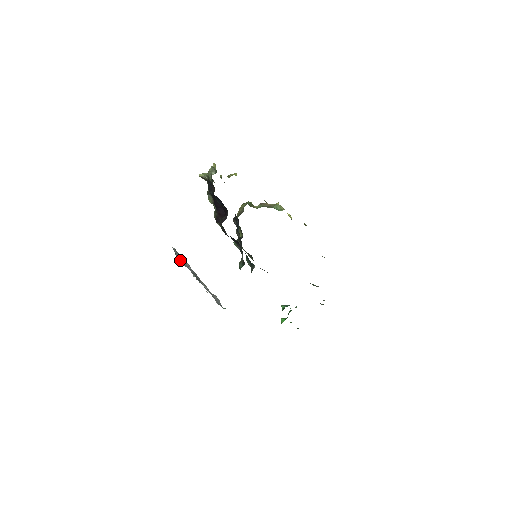
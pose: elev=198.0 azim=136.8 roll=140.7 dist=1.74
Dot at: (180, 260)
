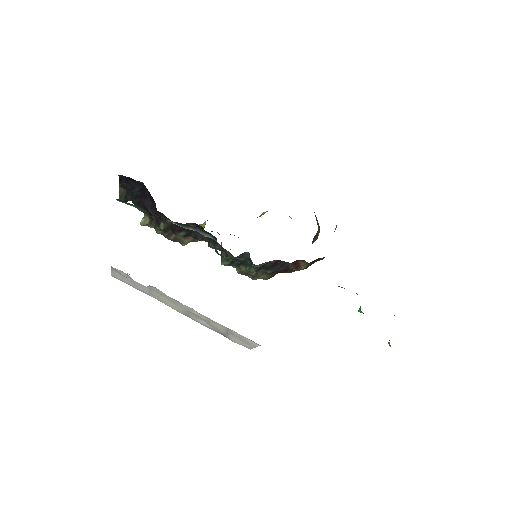
Dot at: (116, 270)
